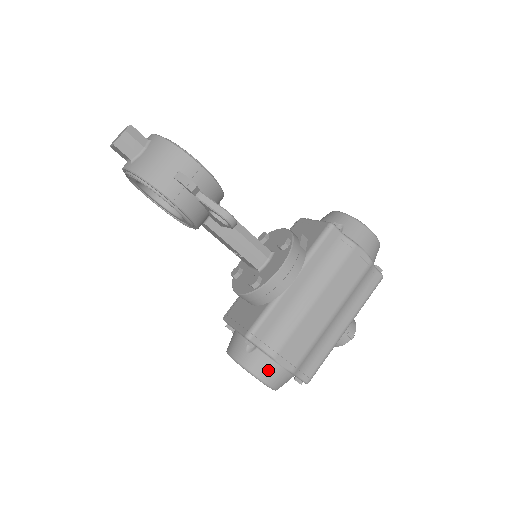
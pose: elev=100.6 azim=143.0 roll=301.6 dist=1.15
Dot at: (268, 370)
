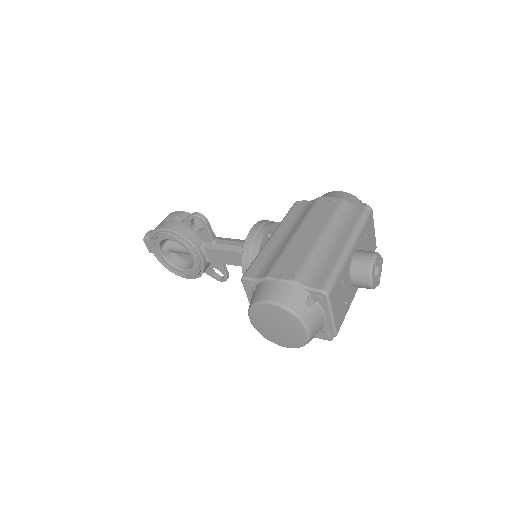
Dot at: (268, 290)
